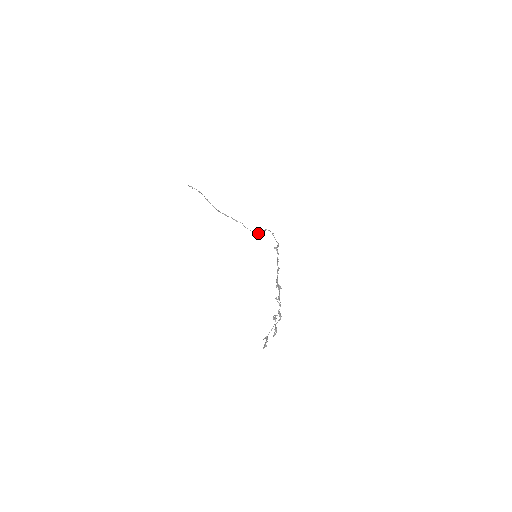
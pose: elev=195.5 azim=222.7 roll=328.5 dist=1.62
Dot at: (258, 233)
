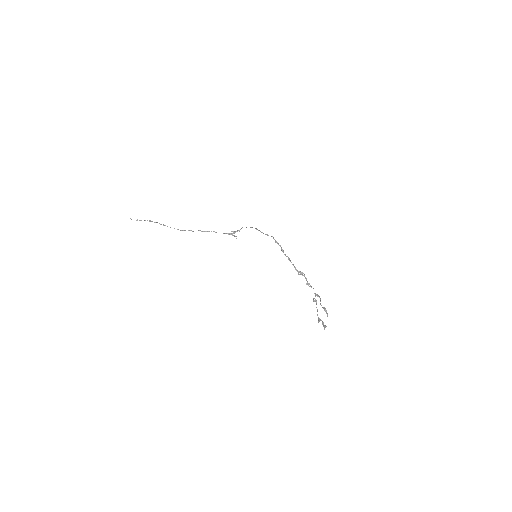
Dot at: (234, 233)
